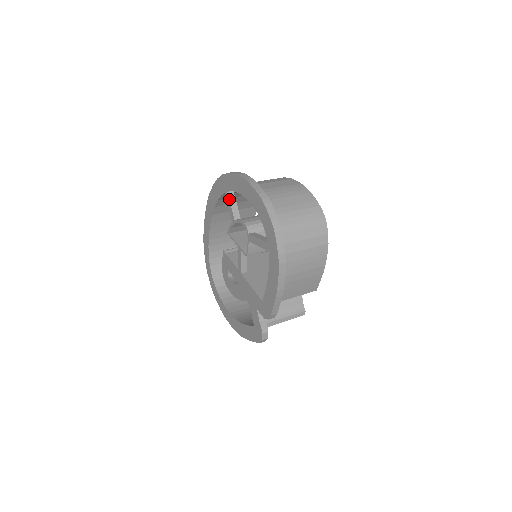
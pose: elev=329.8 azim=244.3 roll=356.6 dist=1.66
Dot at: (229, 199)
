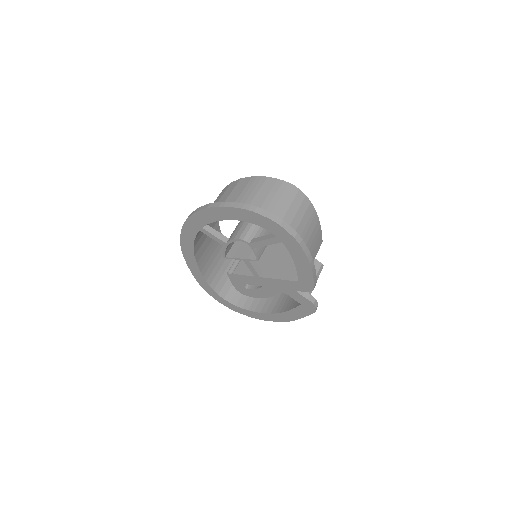
Dot at: (208, 232)
